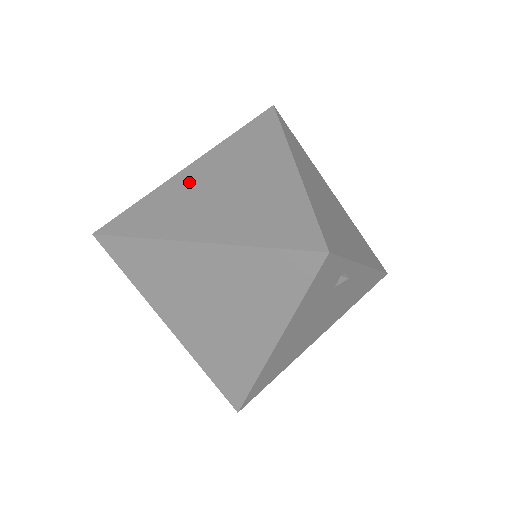
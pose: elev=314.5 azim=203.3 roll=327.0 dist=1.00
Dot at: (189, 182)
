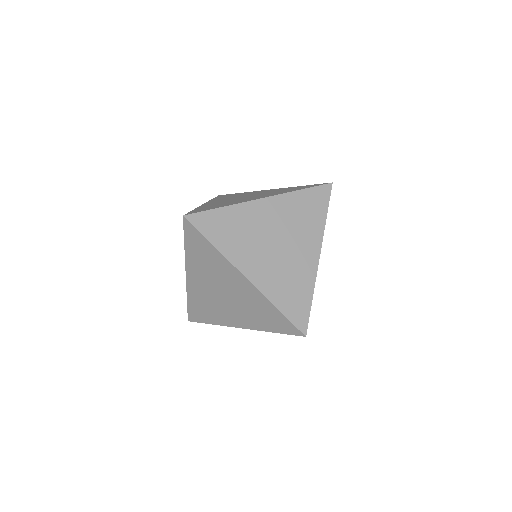
Dot at: (258, 217)
